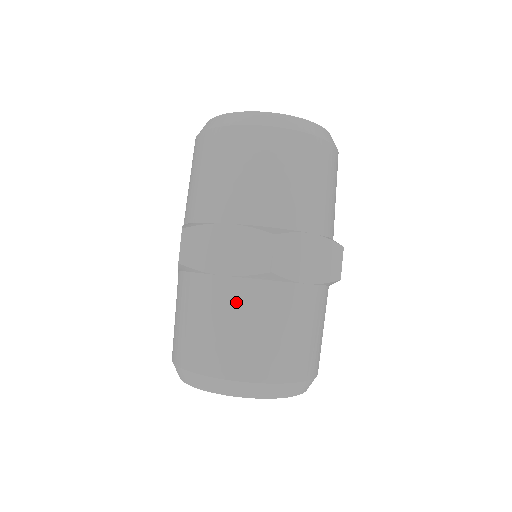
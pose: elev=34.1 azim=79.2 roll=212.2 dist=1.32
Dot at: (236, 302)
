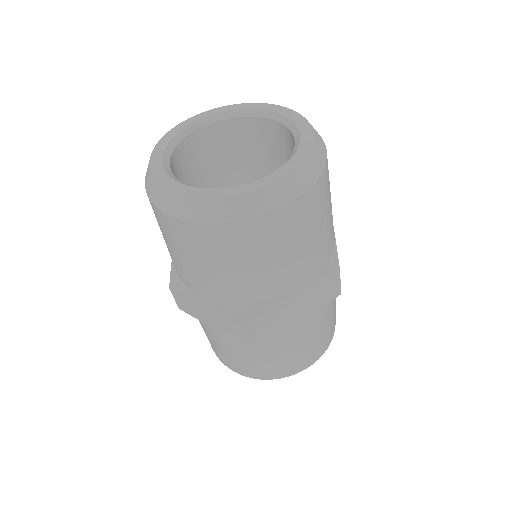
Dot at: (237, 345)
